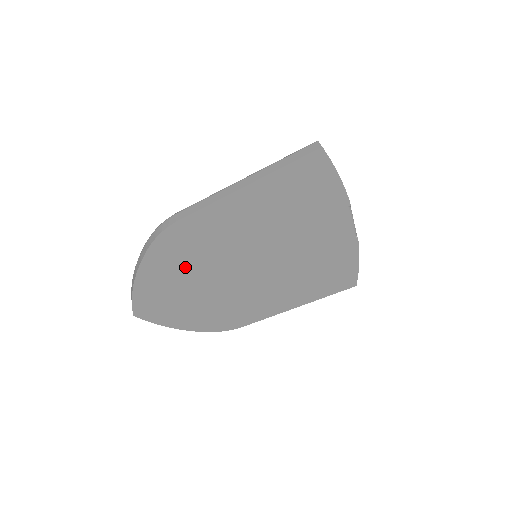
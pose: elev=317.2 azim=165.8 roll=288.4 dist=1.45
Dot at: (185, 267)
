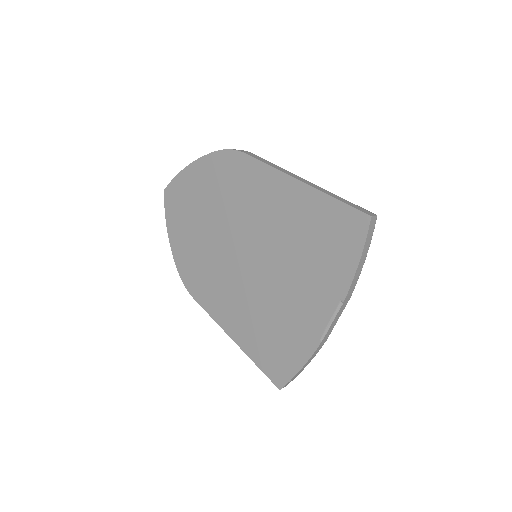
Dot at: (216, 195)
